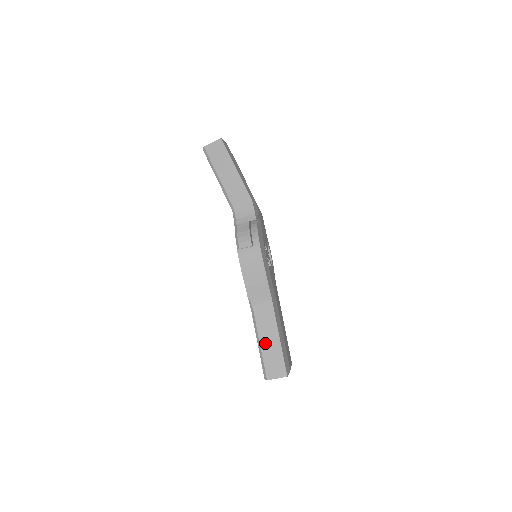
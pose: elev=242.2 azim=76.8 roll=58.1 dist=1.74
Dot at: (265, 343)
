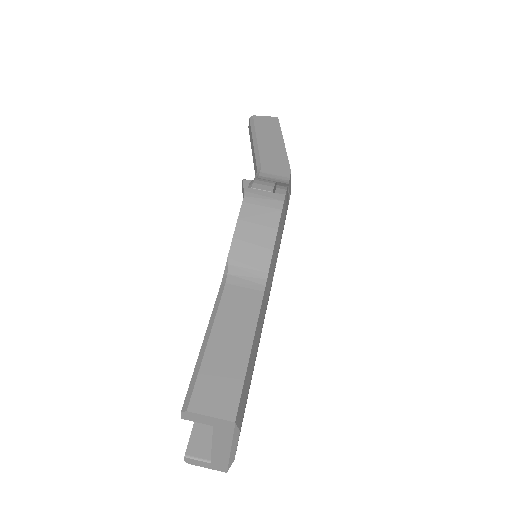
Dot at: (220, 340)
